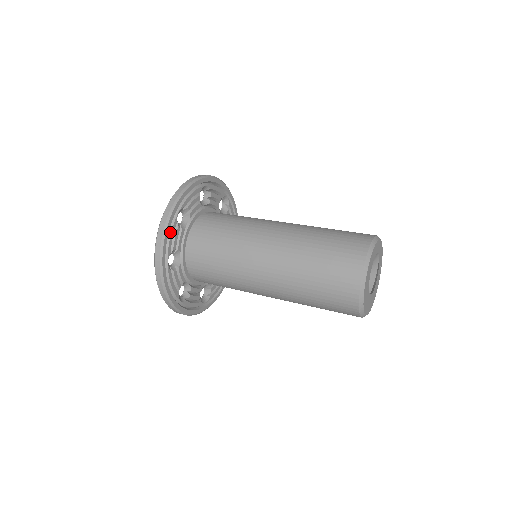
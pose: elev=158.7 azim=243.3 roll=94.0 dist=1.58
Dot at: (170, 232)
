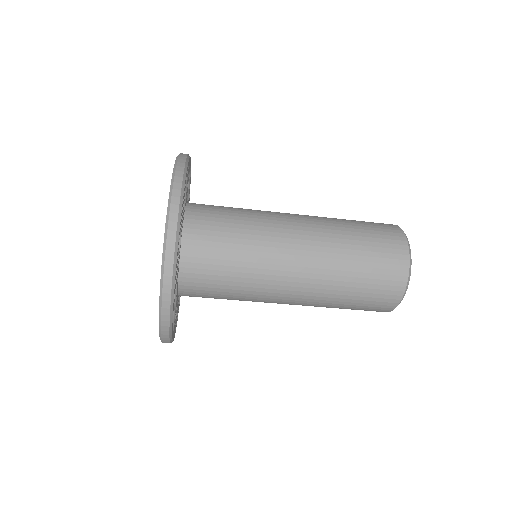
Dot at: occluded
